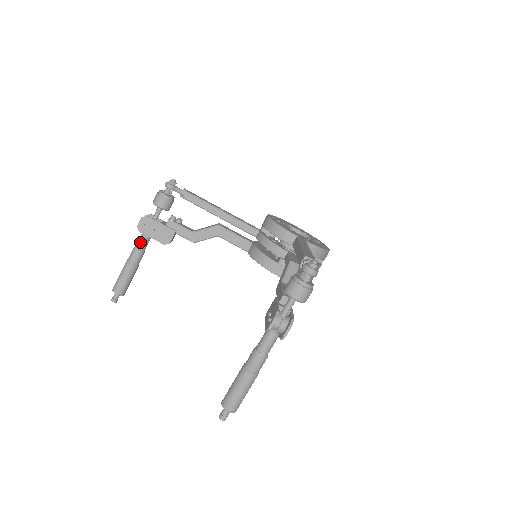
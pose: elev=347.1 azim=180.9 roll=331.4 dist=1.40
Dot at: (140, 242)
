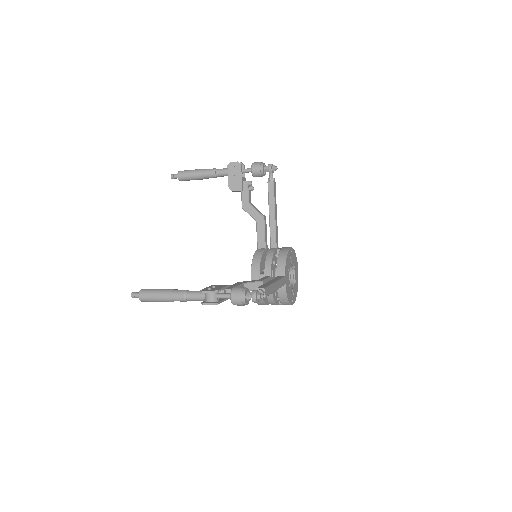
Dot at: (221, 170)
